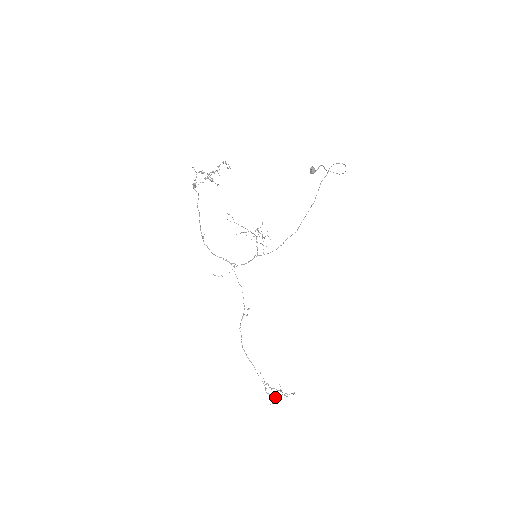
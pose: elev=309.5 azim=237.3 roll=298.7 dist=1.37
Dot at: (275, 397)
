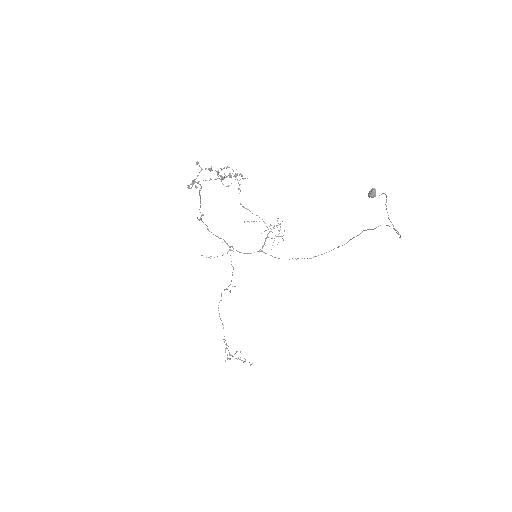
Dot at: occluded
